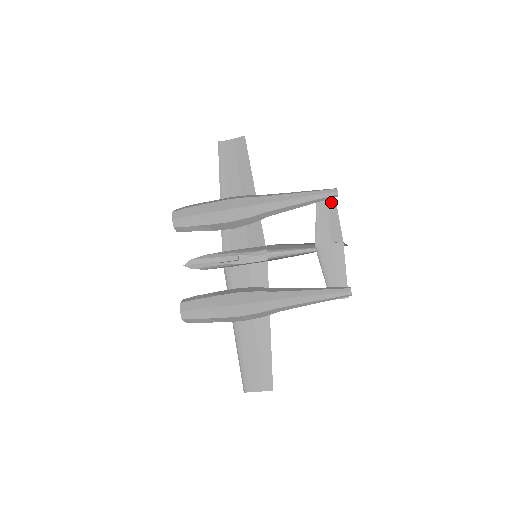
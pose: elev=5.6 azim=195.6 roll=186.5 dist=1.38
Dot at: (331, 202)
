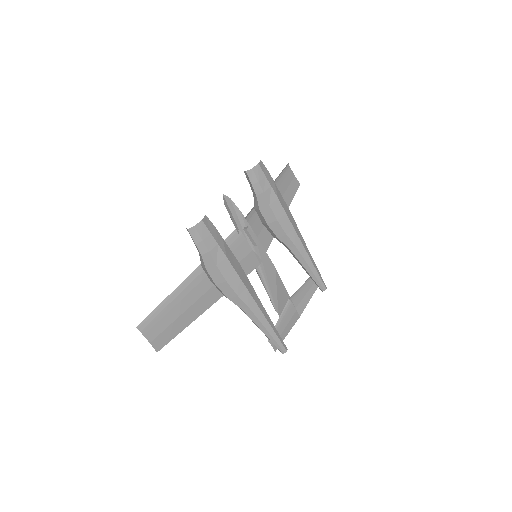
Dot at: (314, 288)
